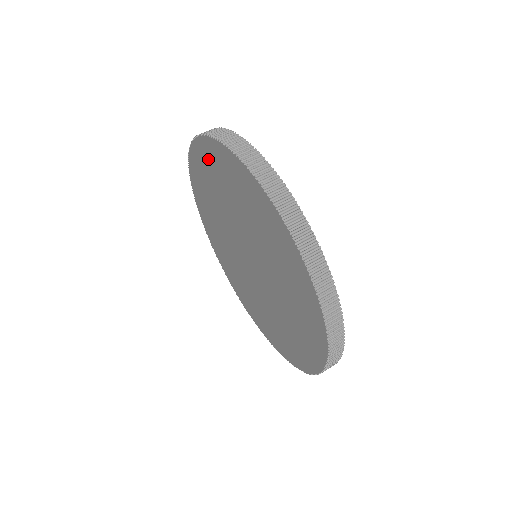
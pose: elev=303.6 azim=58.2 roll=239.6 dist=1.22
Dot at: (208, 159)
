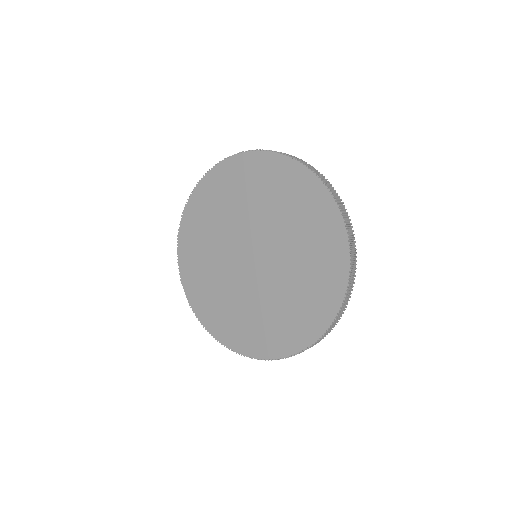
Dot at: (237, 172)
